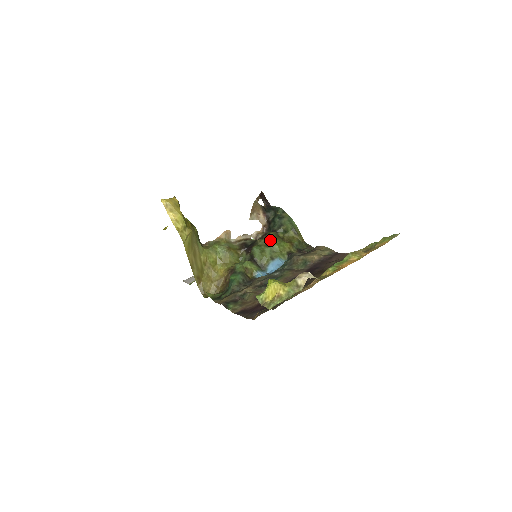
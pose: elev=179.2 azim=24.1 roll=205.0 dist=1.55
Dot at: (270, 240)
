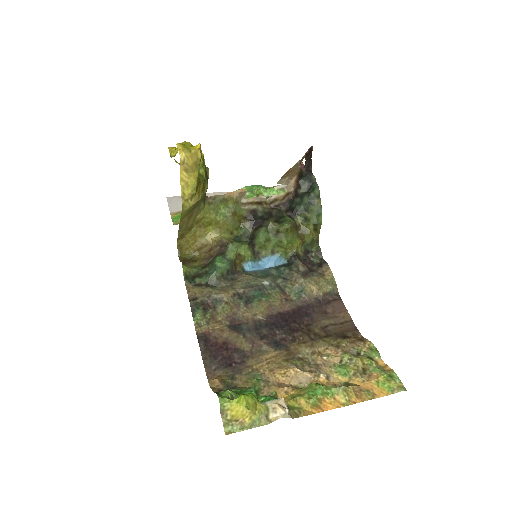
Dot at: (283, 232)
